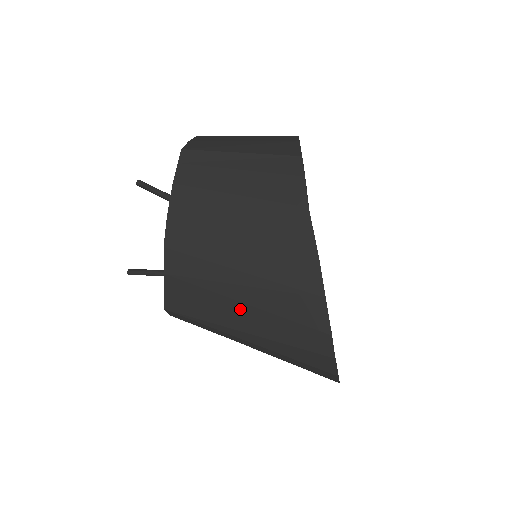
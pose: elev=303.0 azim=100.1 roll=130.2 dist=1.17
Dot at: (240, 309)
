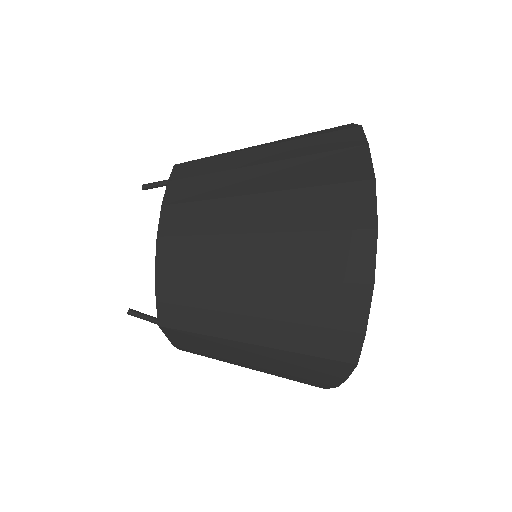
Dot at: occluded
